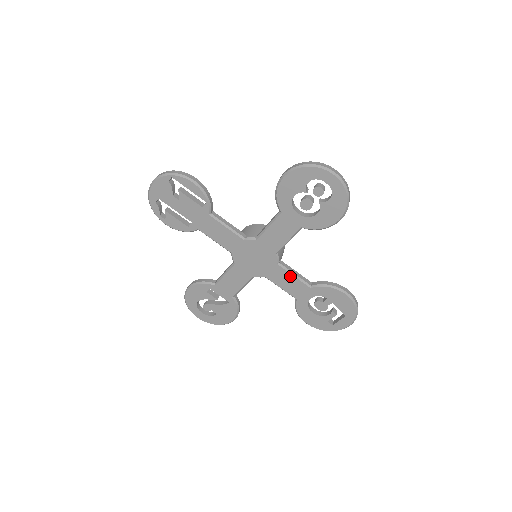
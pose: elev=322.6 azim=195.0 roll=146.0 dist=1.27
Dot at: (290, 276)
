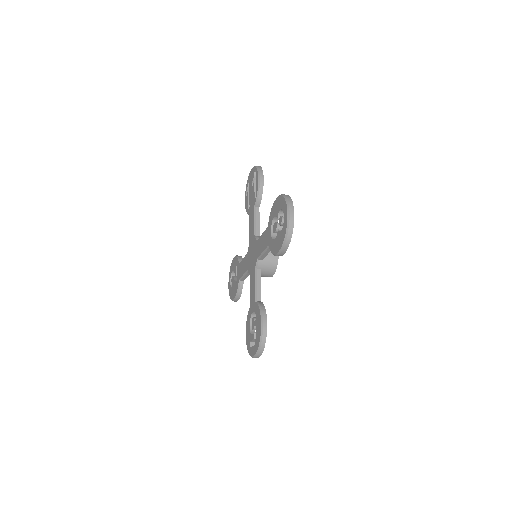
Dot at: (255, 283)
